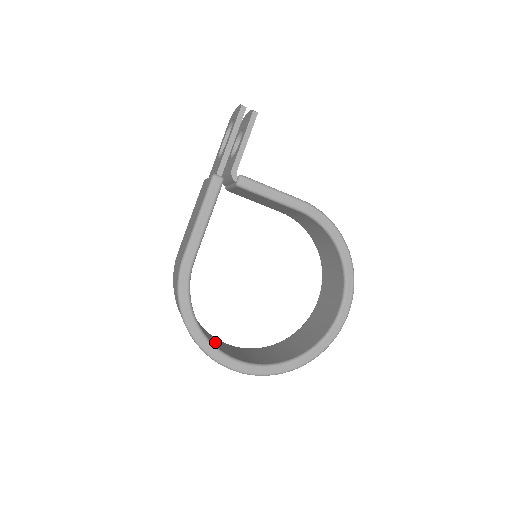
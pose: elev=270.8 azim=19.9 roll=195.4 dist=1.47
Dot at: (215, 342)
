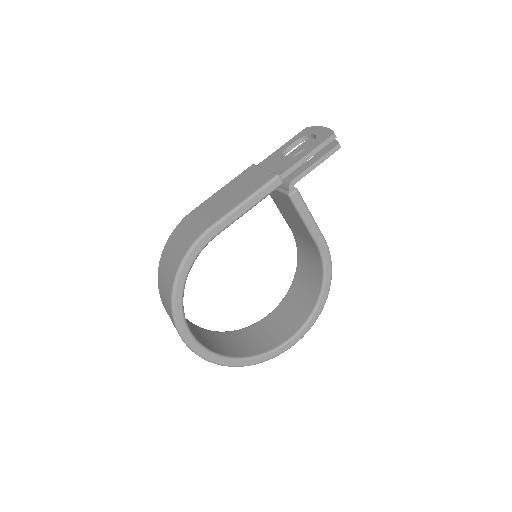
Dot at: occluded
